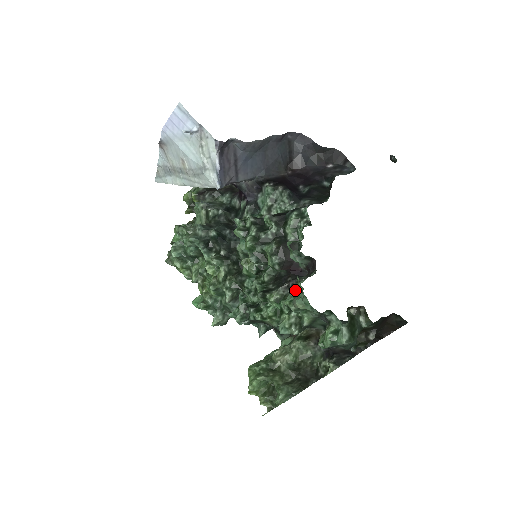
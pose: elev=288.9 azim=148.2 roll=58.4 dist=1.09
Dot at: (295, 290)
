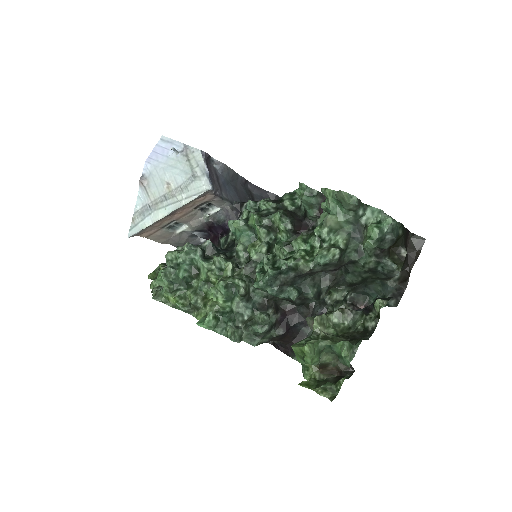
Dot at: (318, 224)
